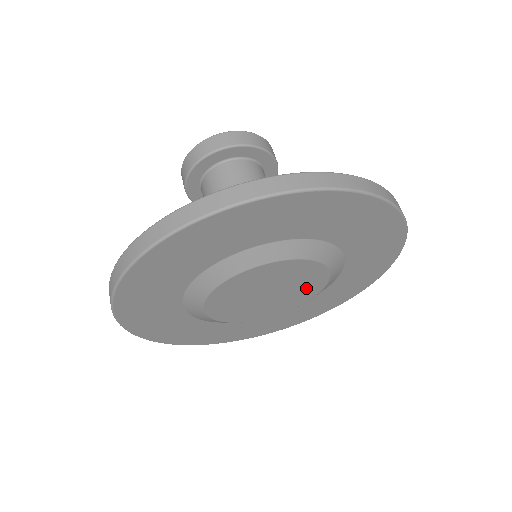
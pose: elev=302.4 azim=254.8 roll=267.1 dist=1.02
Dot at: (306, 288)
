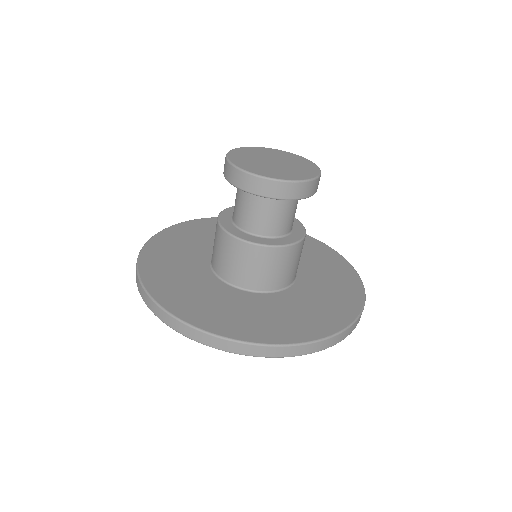
Dot at: occluded
